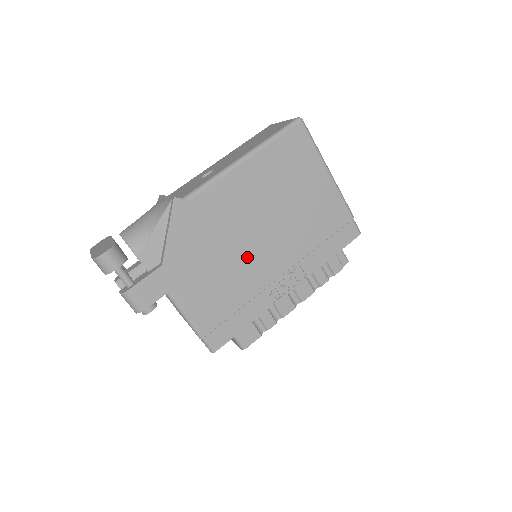
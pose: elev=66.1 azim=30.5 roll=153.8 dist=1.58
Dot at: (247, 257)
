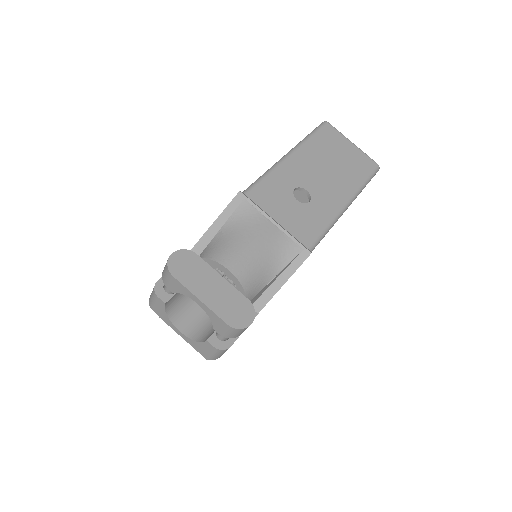
Dot at: occluded
